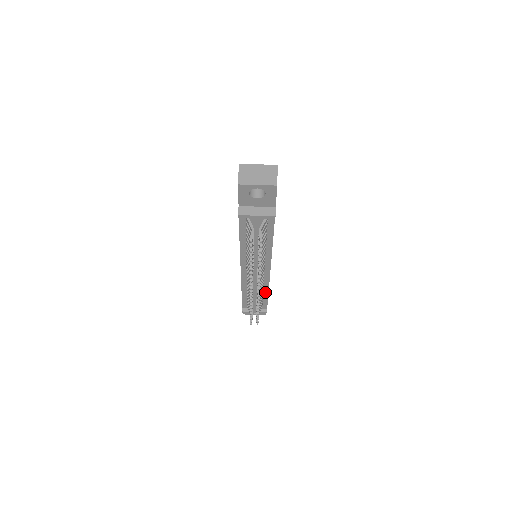
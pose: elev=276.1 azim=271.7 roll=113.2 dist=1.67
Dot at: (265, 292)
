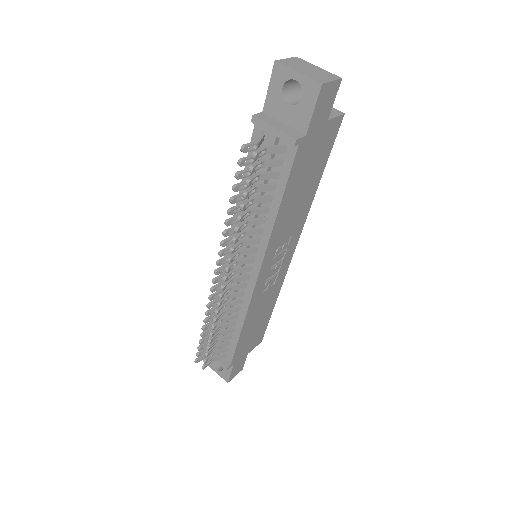
Dot at: (239, 324)
